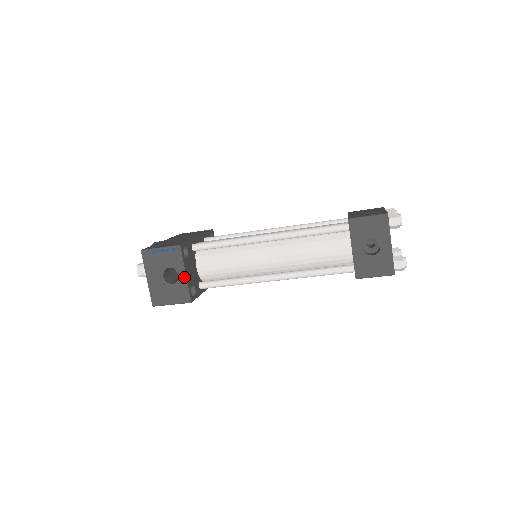
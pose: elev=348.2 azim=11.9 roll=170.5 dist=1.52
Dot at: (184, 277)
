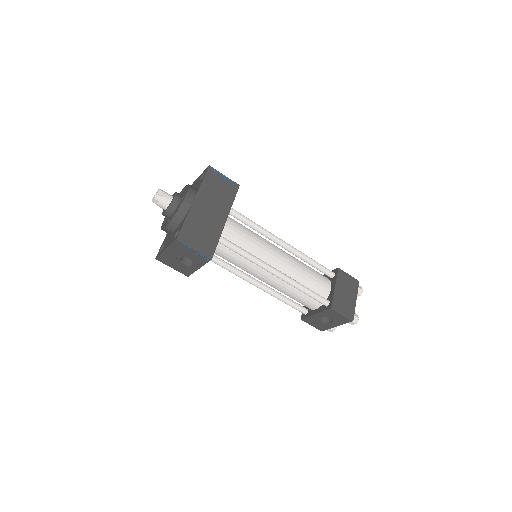
Dot at: (196, 268)
